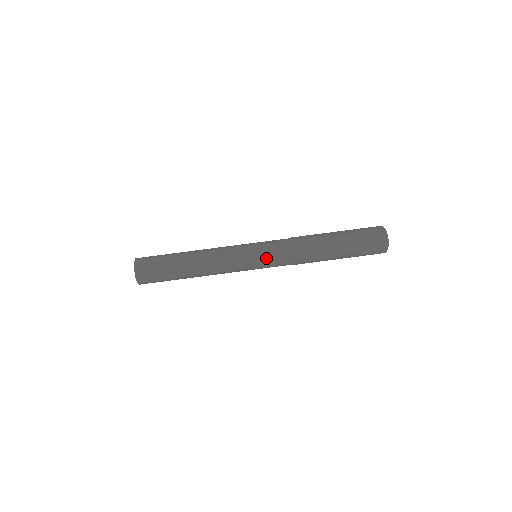
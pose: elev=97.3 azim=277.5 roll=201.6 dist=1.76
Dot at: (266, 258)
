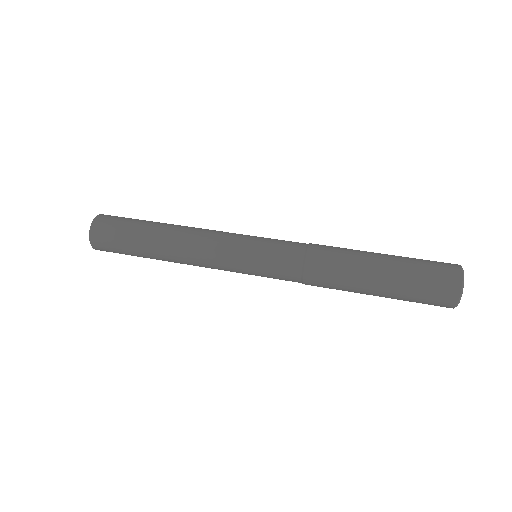
Dot at: (267, 251)
